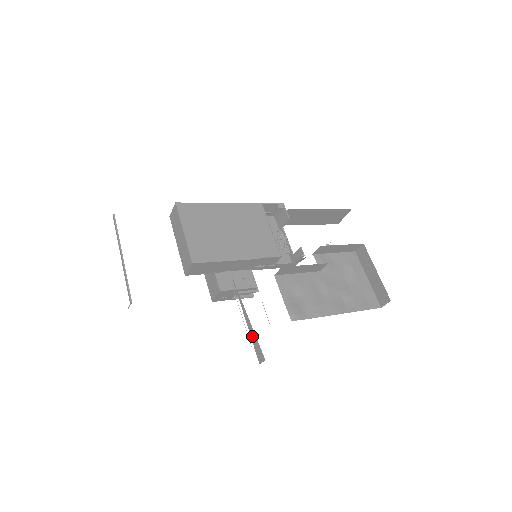
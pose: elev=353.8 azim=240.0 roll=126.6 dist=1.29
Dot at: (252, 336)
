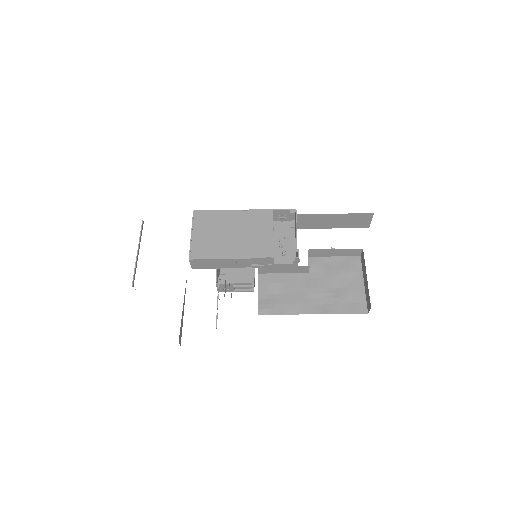
Dot at: occluded
